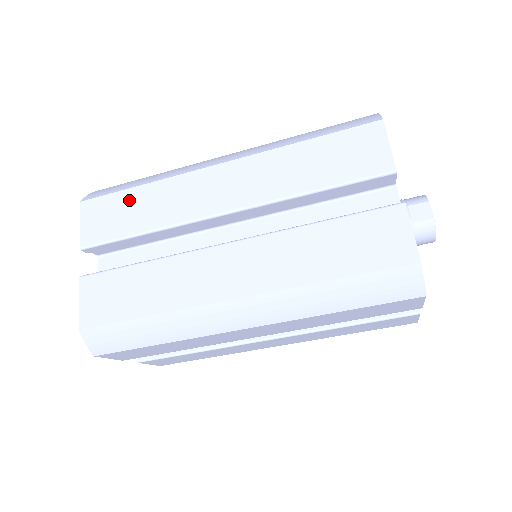
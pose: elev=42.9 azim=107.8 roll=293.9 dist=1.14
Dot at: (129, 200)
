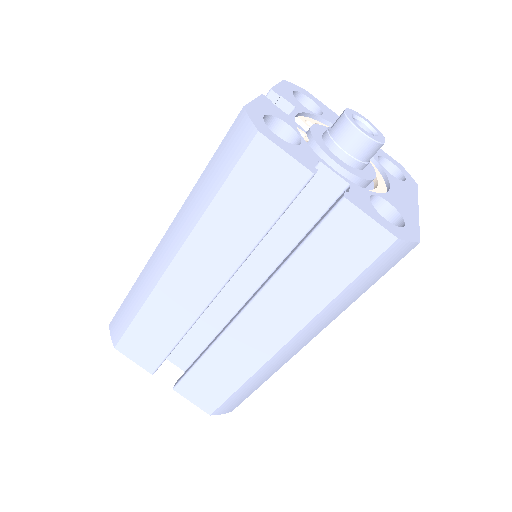
Dot at: occluded
